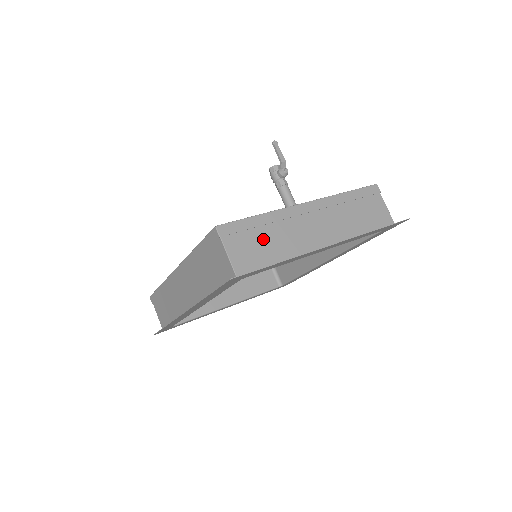
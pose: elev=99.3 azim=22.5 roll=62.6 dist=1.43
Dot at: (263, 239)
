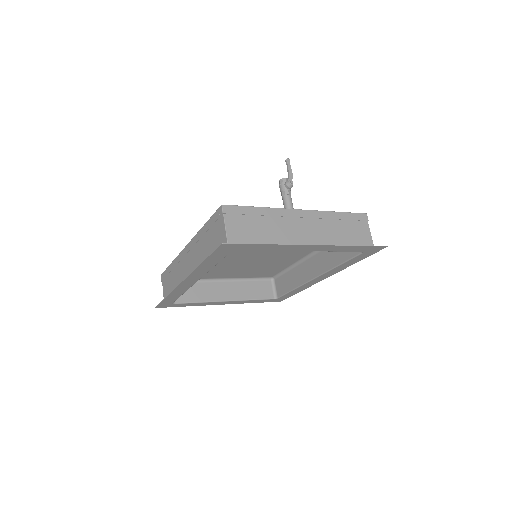
Dot at: (257, 225)
